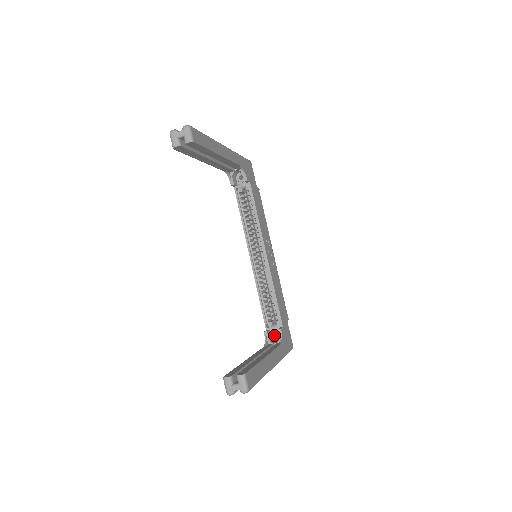
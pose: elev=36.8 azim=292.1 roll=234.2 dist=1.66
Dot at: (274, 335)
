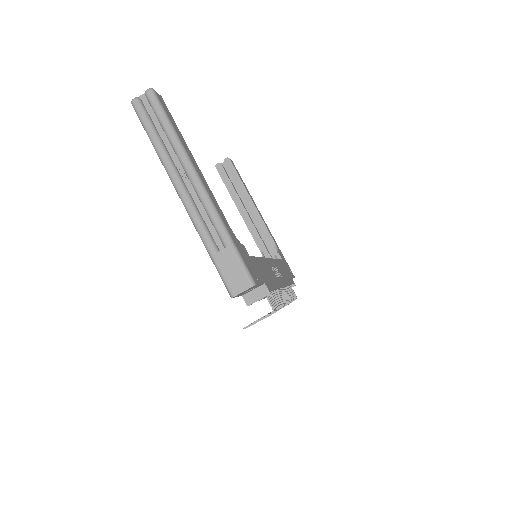
Dot at: occluded
